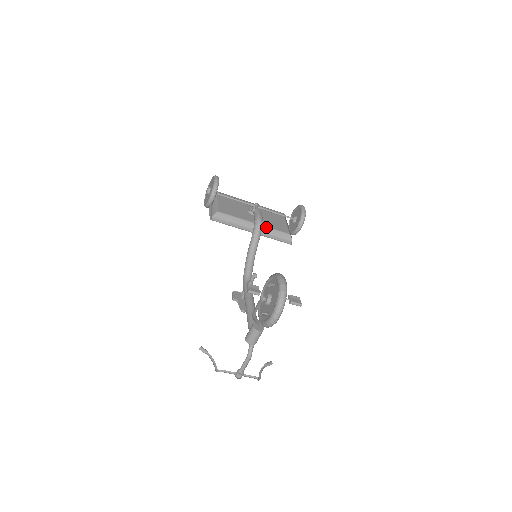
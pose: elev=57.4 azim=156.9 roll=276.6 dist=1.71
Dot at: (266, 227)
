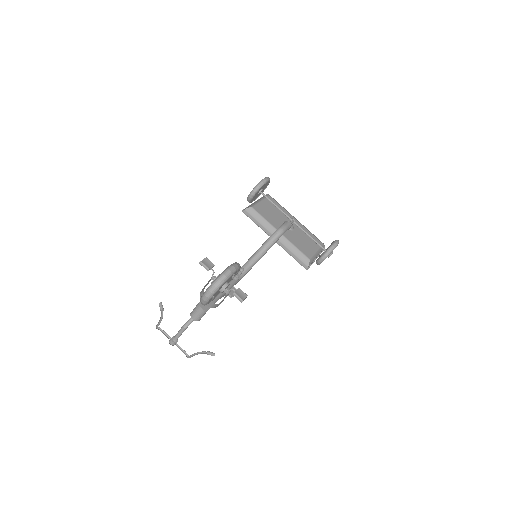
Dot at: (289, 242)
